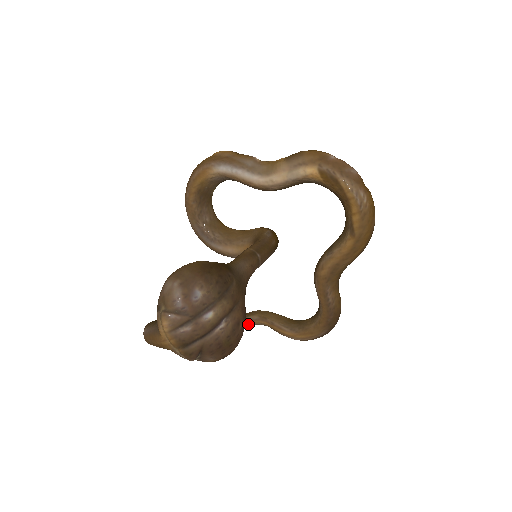
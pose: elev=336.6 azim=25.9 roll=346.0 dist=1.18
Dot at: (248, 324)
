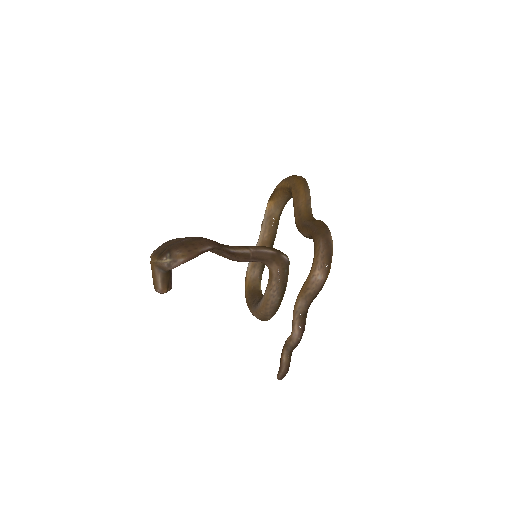
Dot at: (294, 315)
